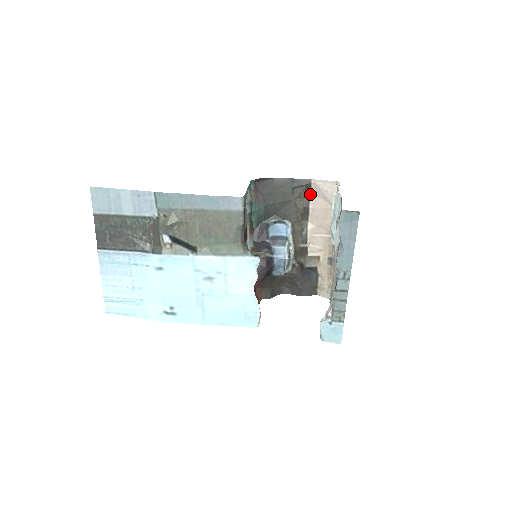
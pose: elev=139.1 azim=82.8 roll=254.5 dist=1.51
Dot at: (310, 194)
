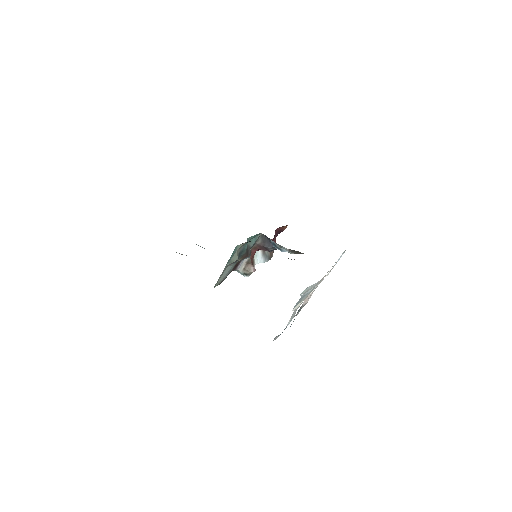
Dot at: occluded
